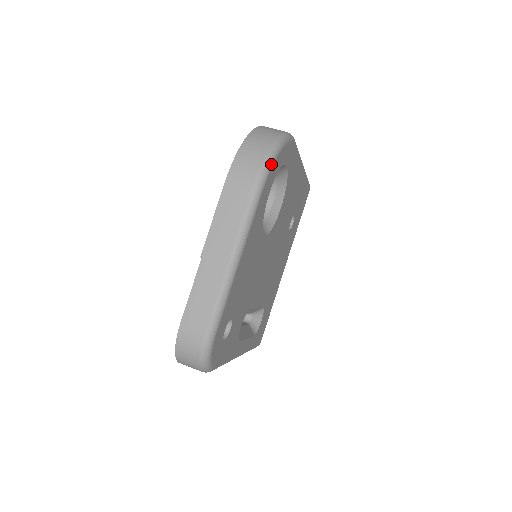
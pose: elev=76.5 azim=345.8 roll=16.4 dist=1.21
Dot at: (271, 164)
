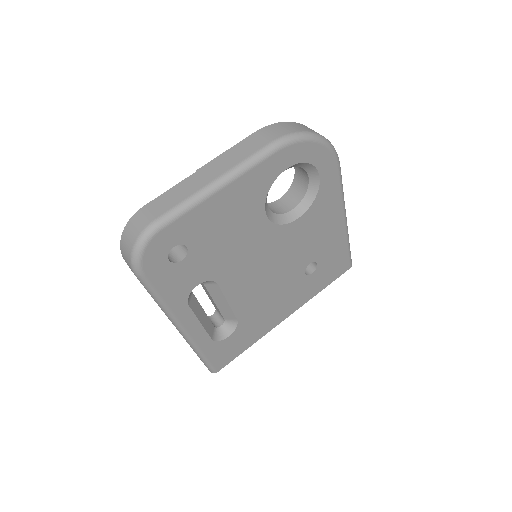
Dot at: (298, 139)
